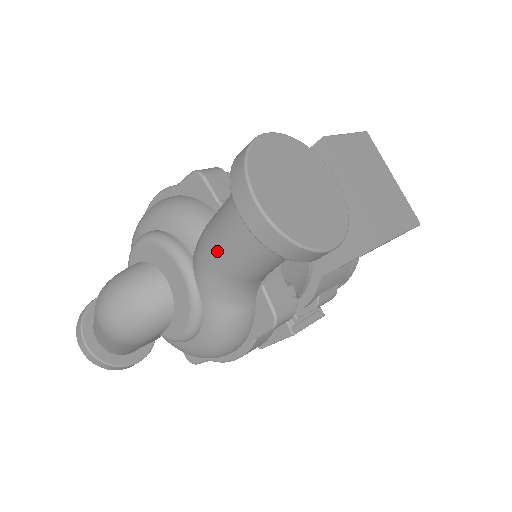
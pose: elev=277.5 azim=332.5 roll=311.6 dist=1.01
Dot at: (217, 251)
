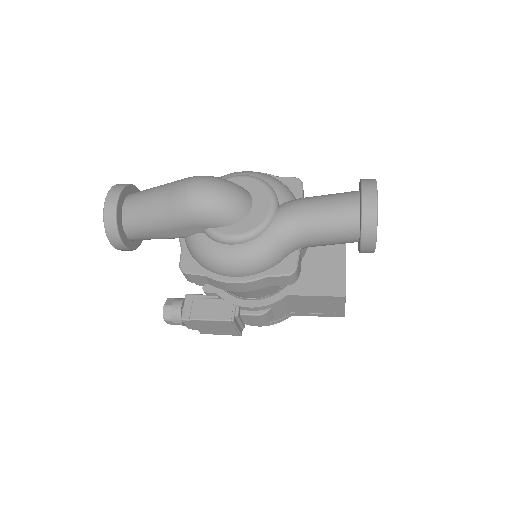
Dot at: (313, 207)
